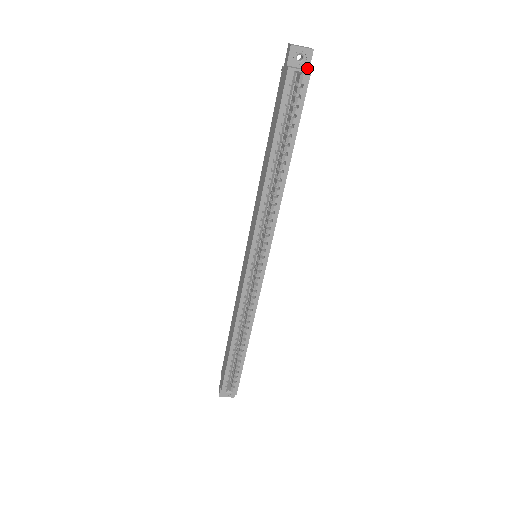
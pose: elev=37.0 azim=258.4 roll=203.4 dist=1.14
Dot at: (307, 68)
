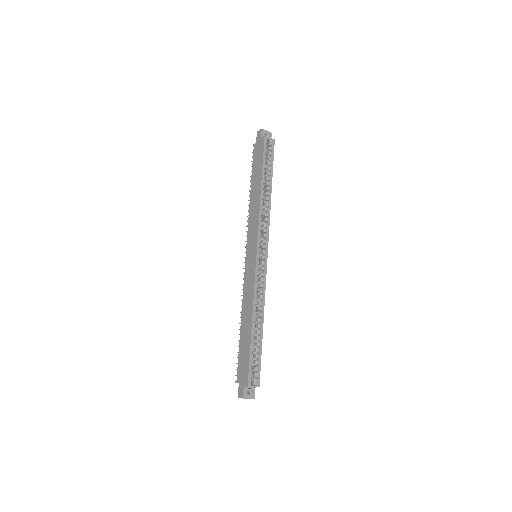
Dot at: occluded
